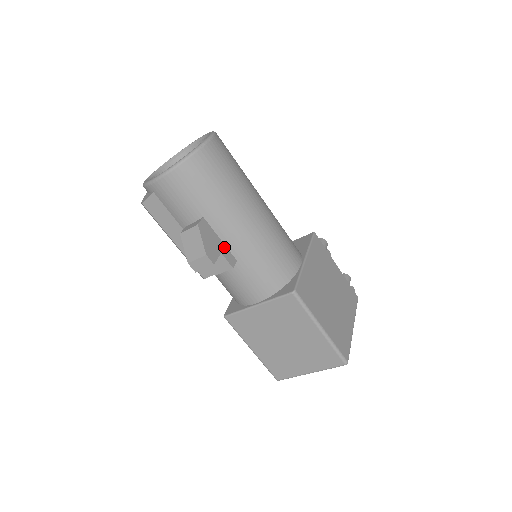
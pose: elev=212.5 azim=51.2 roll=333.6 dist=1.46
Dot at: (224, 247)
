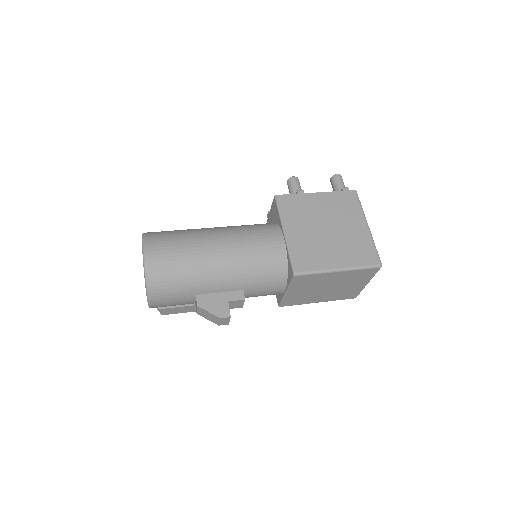
Dot at: (227, 294)
